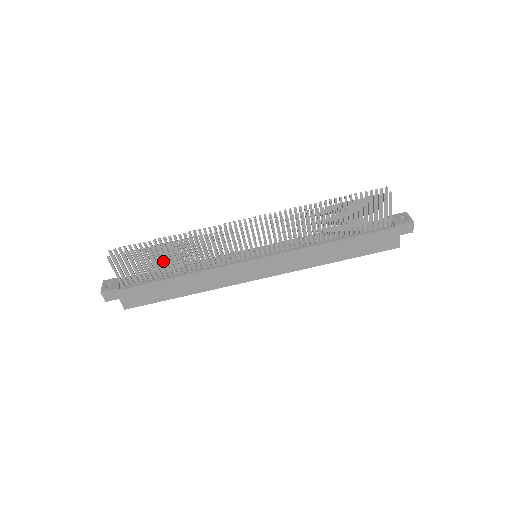
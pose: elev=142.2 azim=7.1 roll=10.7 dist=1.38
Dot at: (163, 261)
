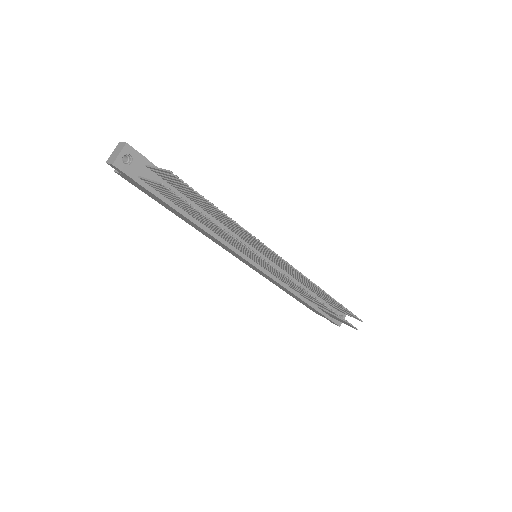
Dot at: (198, 202)
